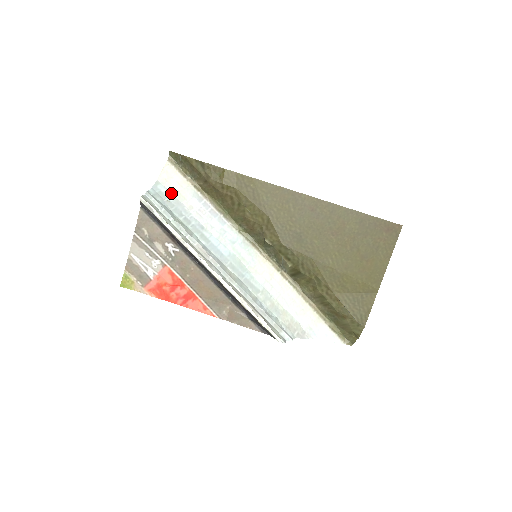
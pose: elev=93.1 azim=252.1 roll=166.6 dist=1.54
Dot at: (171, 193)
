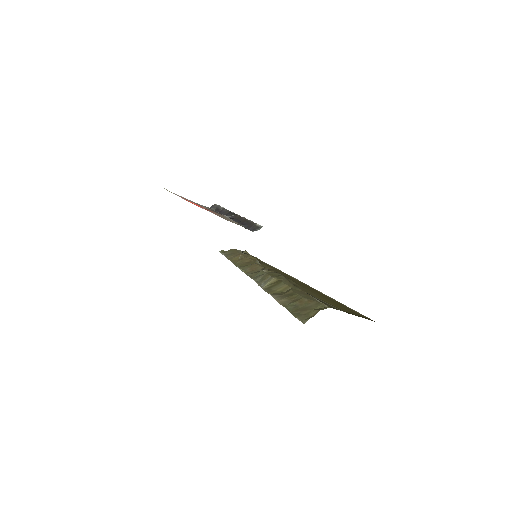
Dot at: occluded
